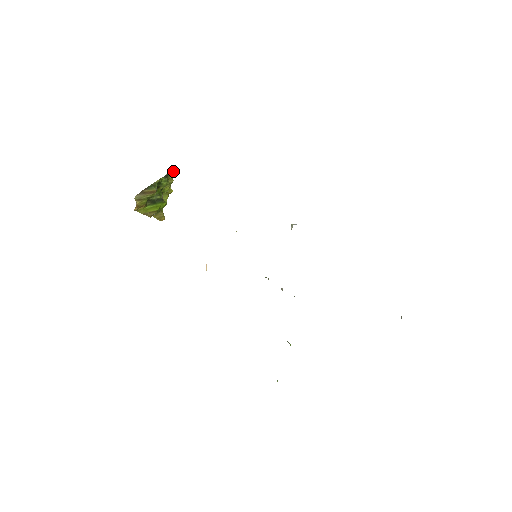
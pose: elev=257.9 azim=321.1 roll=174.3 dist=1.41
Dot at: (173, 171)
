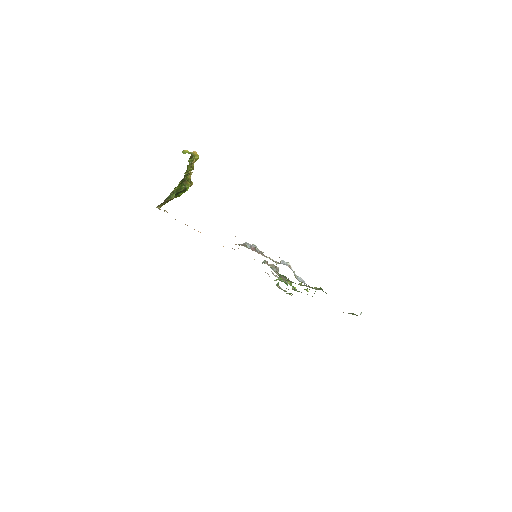
Dot at: (190, 171)
